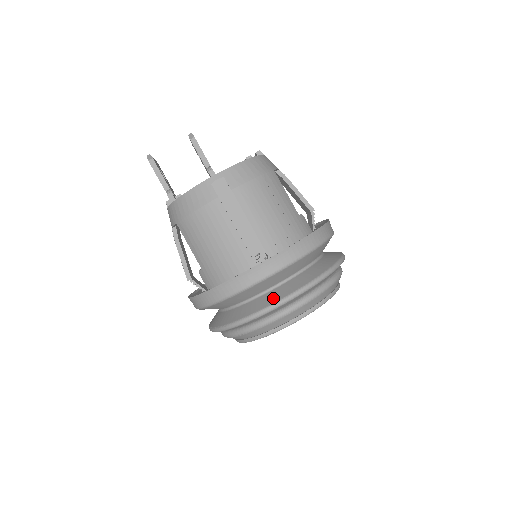
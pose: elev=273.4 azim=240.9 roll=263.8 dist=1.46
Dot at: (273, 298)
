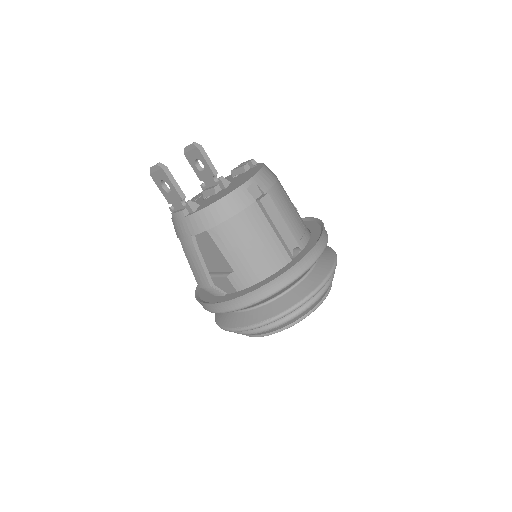
Dot at: (311, 286)
